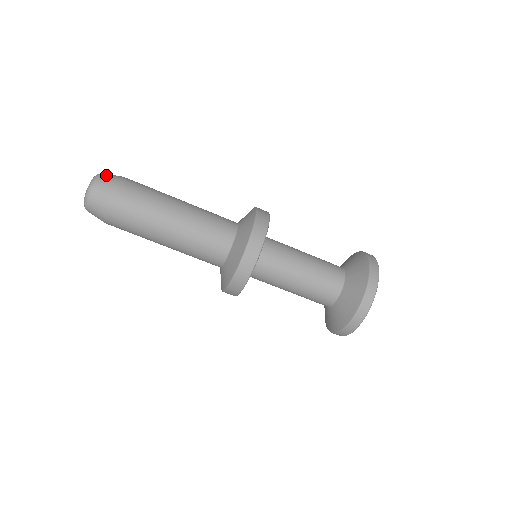
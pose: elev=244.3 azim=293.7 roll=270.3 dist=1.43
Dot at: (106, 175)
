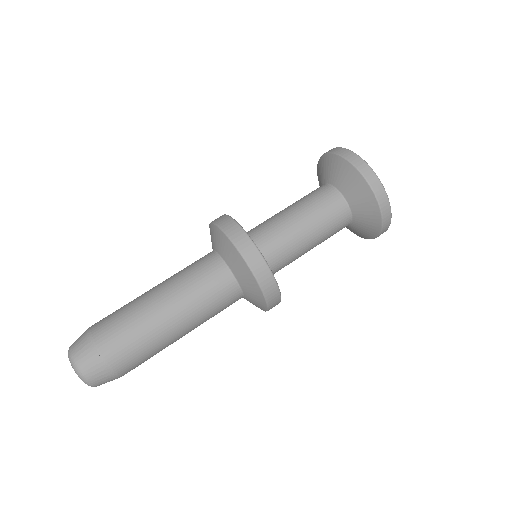
Dot at: occluded
